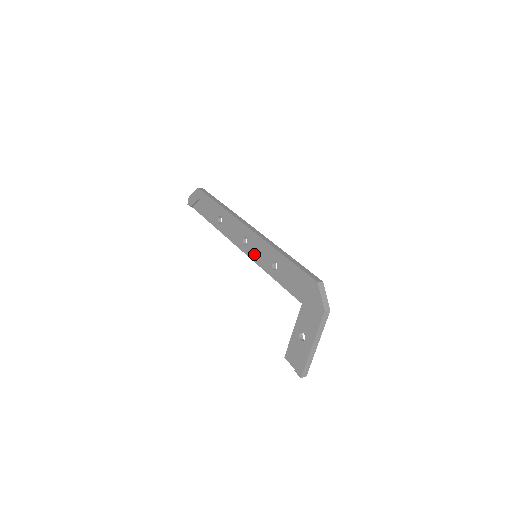
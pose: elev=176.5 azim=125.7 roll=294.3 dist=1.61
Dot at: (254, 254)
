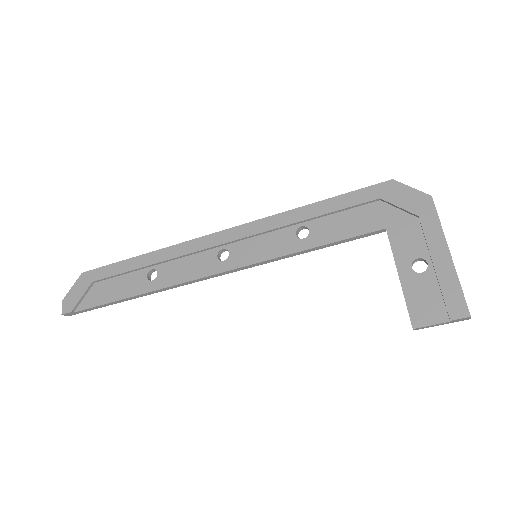
Dot at: (252, 253)
